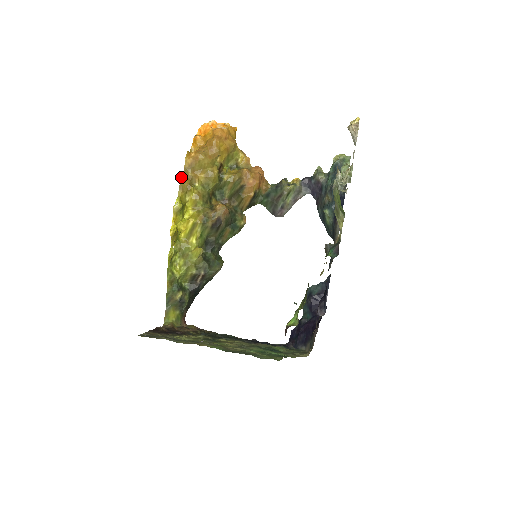
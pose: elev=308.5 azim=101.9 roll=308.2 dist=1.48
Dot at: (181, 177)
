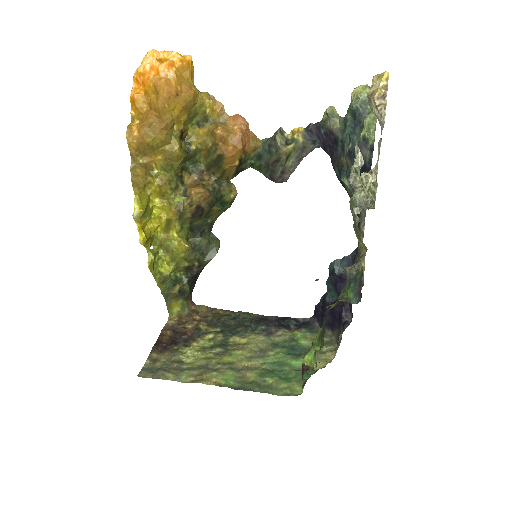
Dot at: (130, 170)
